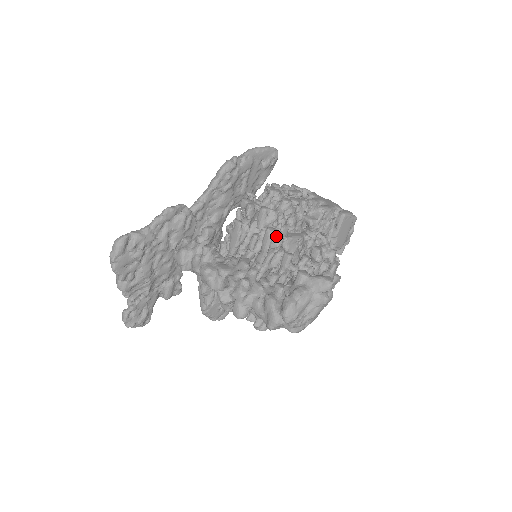
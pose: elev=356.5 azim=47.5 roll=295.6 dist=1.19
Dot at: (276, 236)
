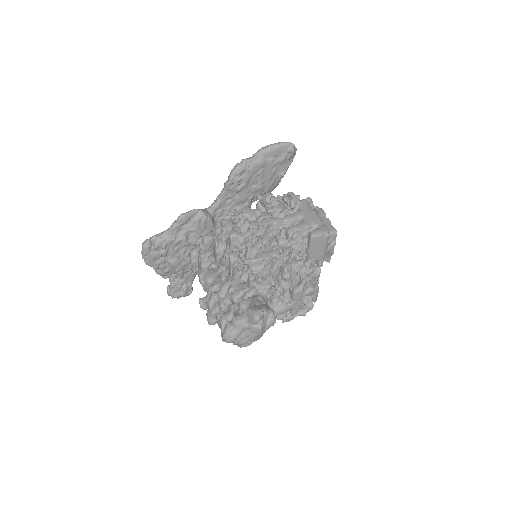
Dot at: (237, 261)
